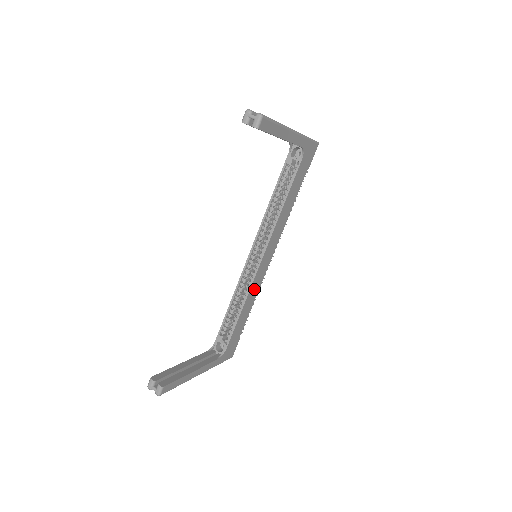
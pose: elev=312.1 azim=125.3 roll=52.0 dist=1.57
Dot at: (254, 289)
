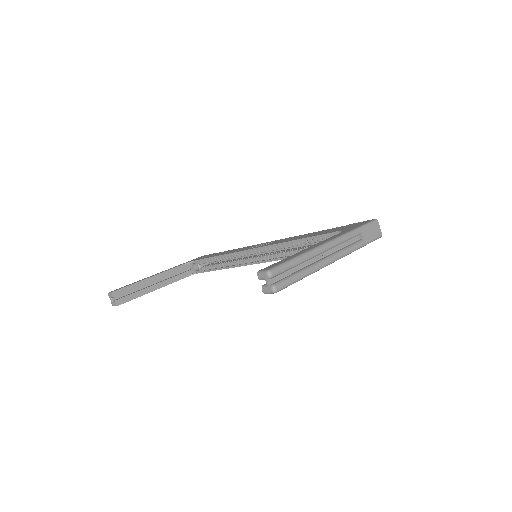
Dot at: occluded
